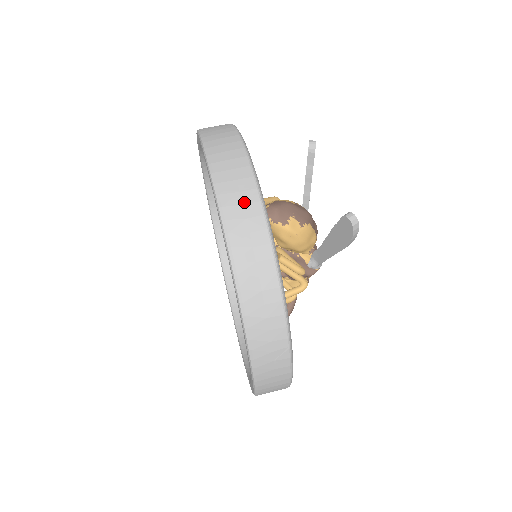
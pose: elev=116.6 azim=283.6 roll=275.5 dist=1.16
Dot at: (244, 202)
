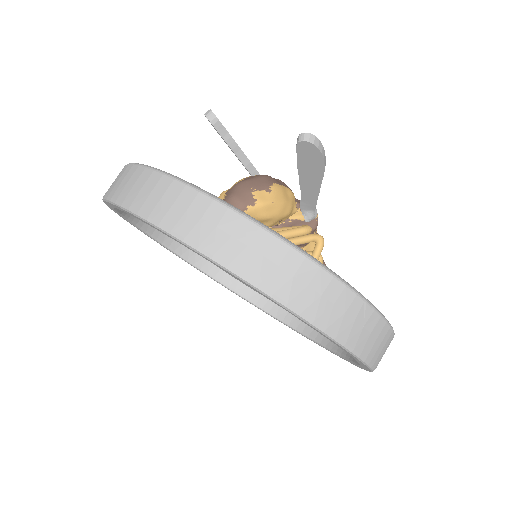
Dot at: (200, 215)
